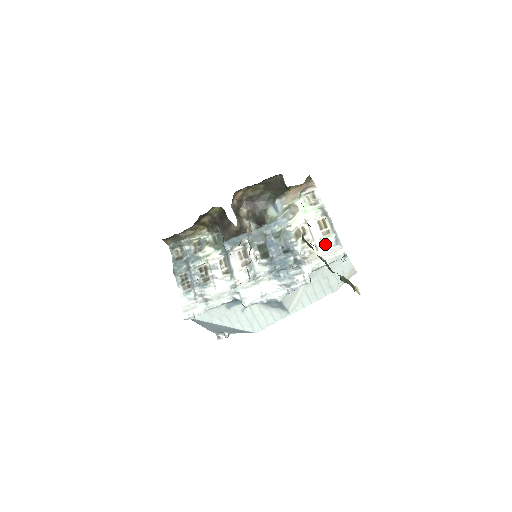
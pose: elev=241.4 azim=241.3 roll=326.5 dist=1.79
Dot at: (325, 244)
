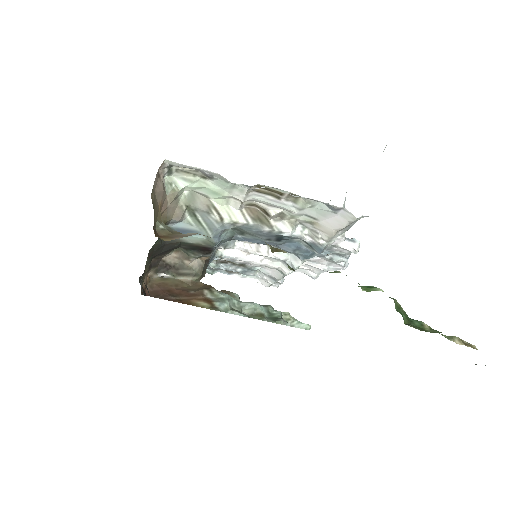
Dot at: (315, 211)
